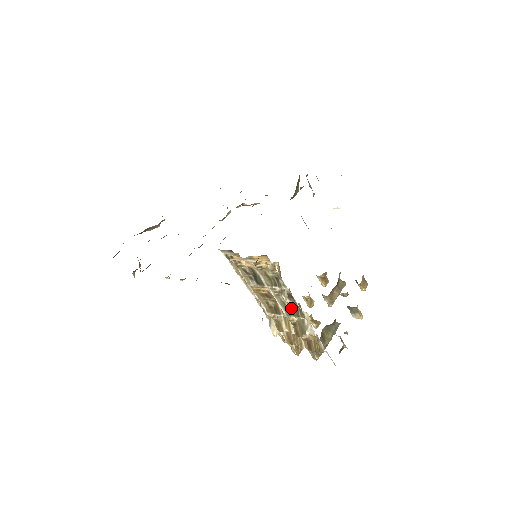
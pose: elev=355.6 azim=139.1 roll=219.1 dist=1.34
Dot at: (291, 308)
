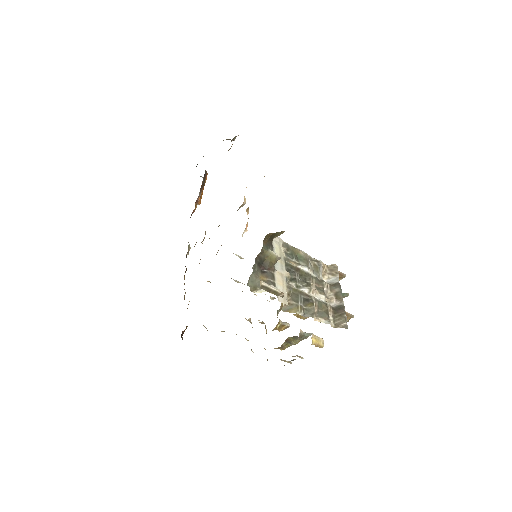
Dot at: occluded
